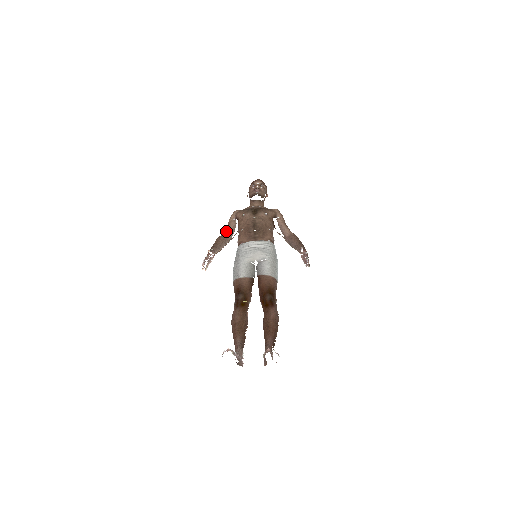
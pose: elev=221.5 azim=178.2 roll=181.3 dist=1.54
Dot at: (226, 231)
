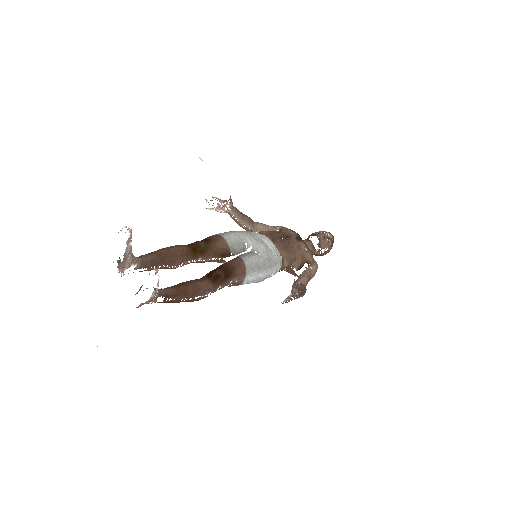
Dot at: (261, 223)
